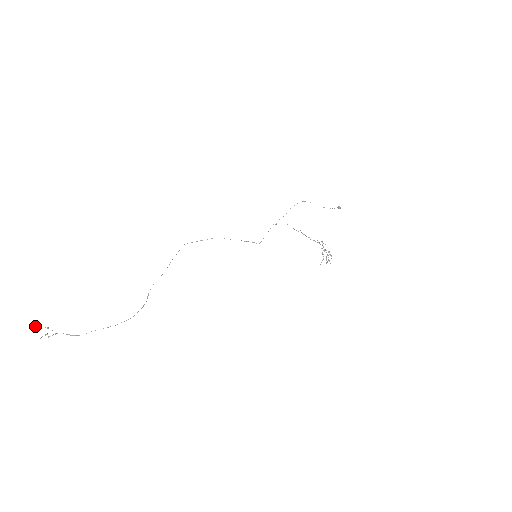
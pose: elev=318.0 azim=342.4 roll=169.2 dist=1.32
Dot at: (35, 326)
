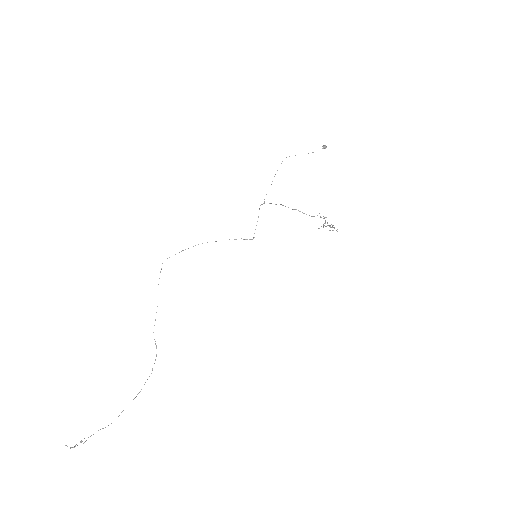
Dot at: occluded
